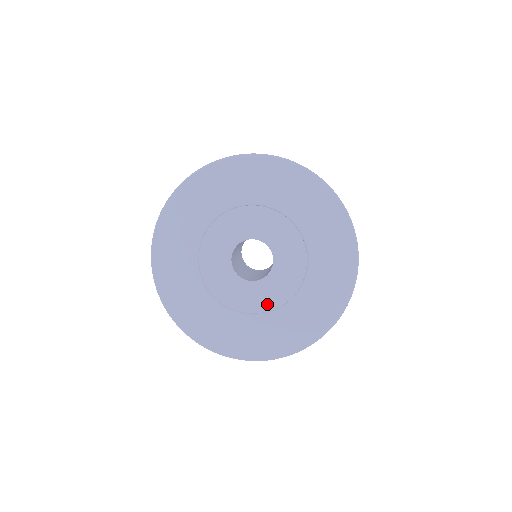
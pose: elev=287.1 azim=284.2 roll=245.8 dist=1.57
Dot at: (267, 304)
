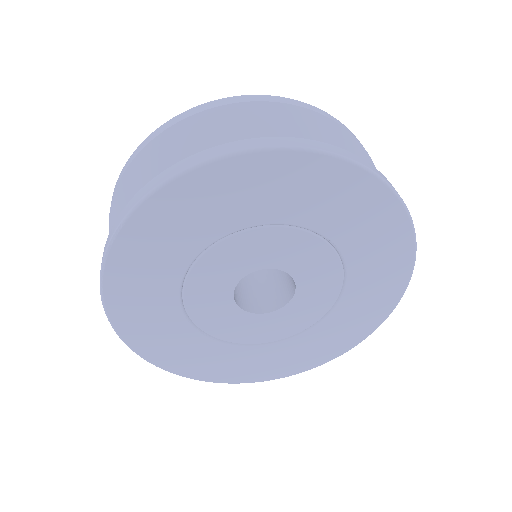
Dot at: (303, 323)
